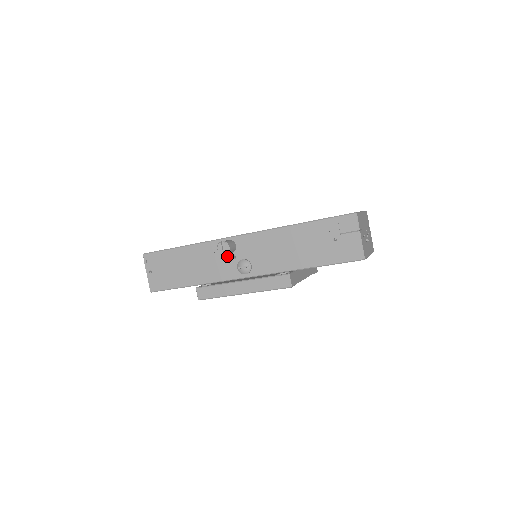
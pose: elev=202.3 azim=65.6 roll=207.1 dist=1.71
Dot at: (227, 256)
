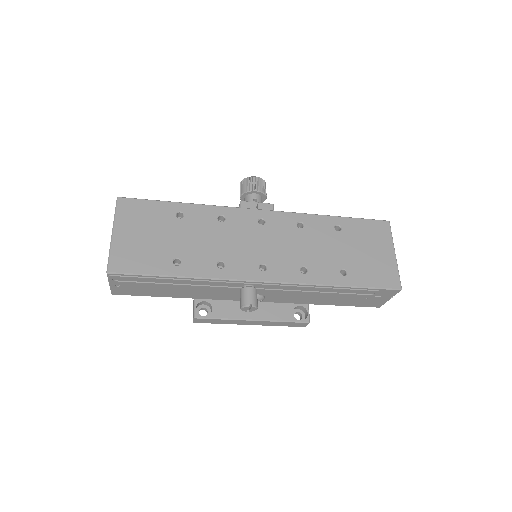
Dot at: (239, 291)
